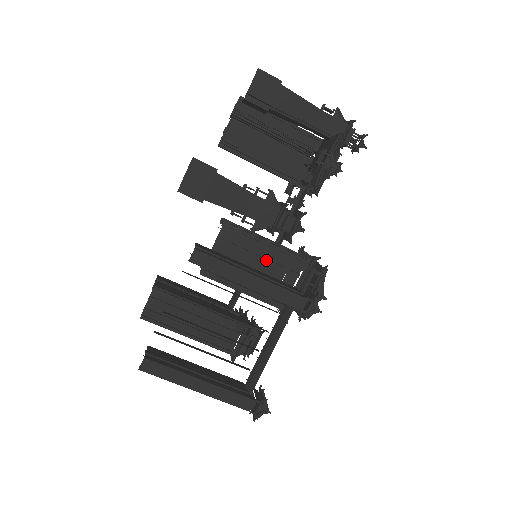
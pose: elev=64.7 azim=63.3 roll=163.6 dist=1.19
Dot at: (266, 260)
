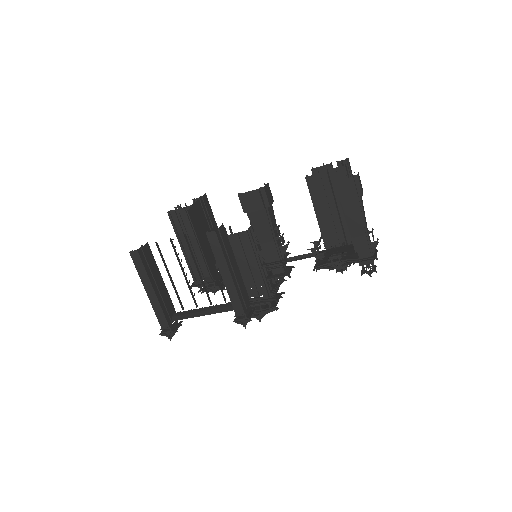
Dot at: (250, 271)
